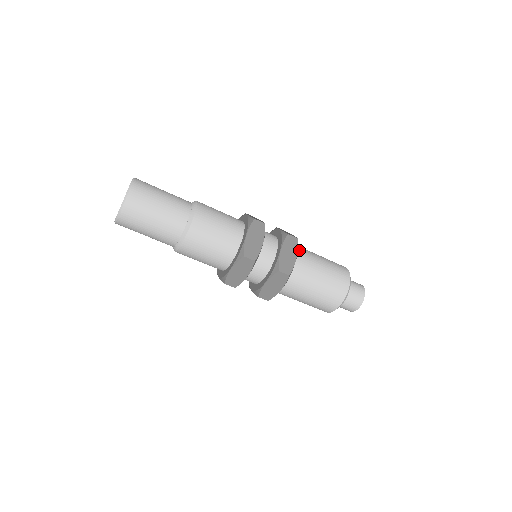
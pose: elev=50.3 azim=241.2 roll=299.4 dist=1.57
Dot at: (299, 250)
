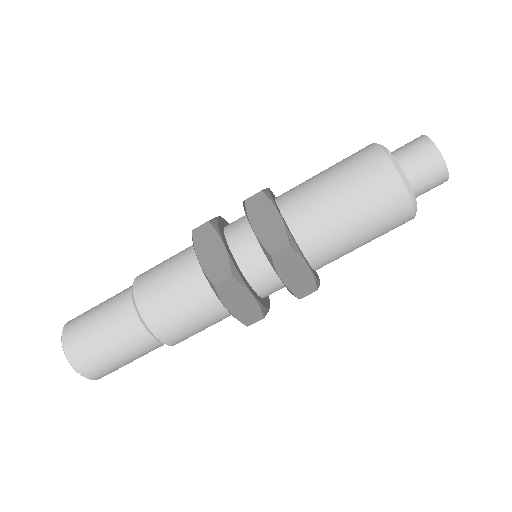
Dot at: (285, 198)
